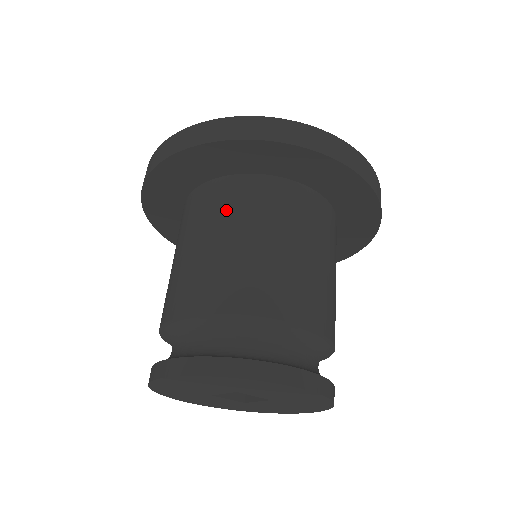
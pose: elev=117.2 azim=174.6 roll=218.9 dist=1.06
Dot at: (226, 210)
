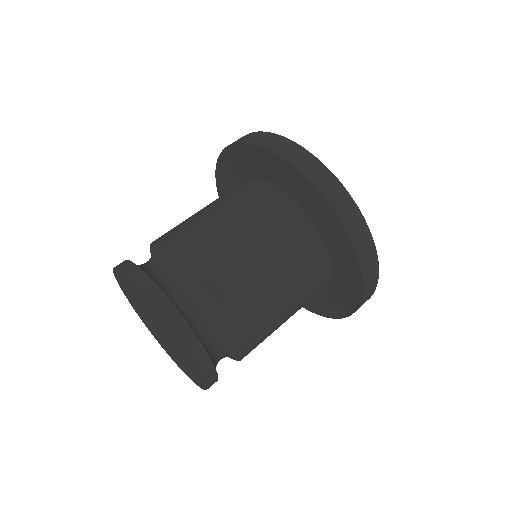
Dot at: occluded
